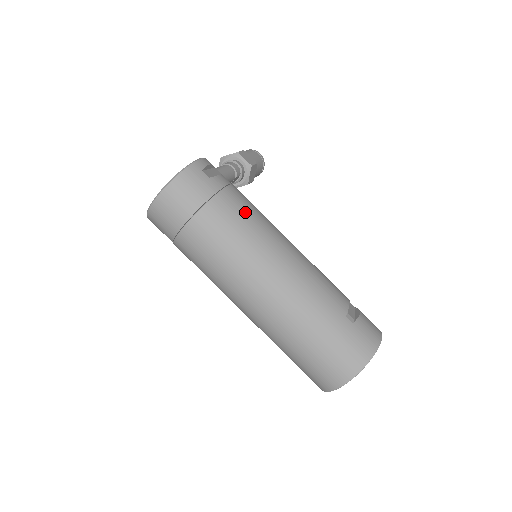
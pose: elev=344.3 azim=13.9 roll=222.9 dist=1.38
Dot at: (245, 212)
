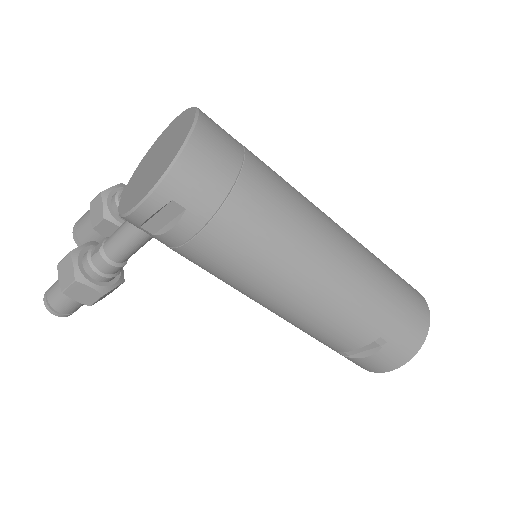
Dot at: occluded
